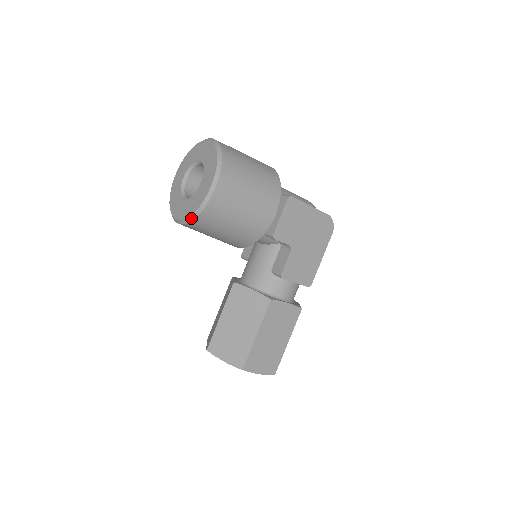
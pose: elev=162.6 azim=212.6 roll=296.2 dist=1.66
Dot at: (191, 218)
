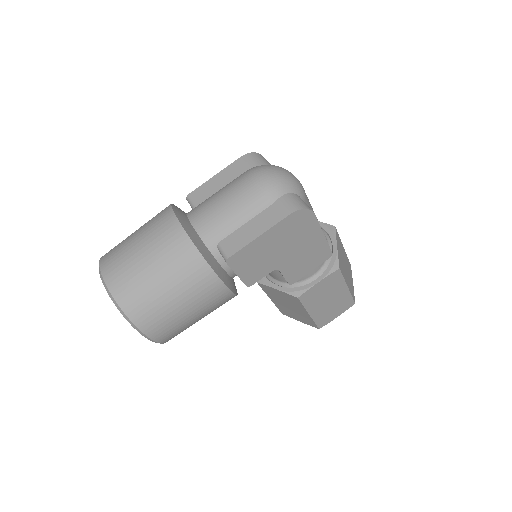
Dot at: occluded
